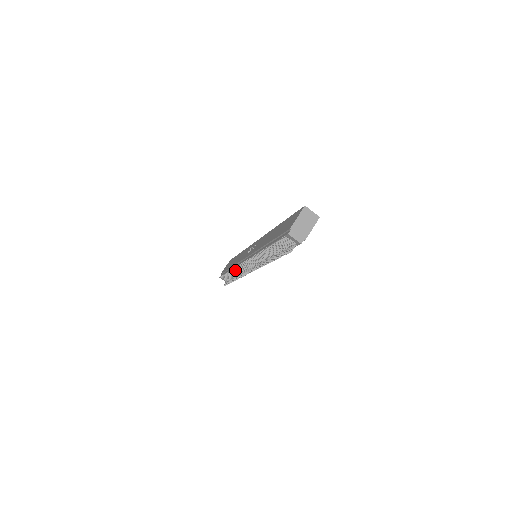
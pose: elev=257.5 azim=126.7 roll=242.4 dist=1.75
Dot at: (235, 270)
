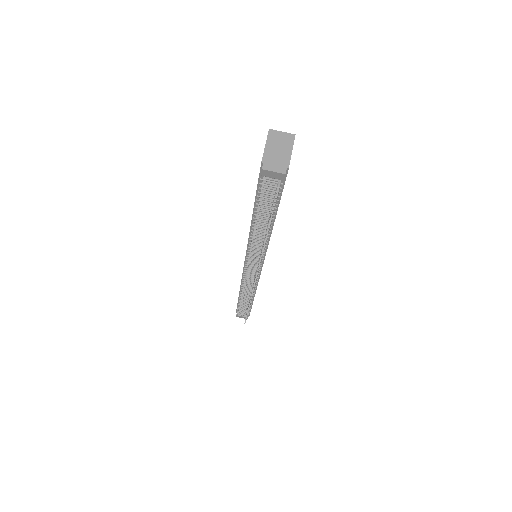
Dot at: (244, 291)
